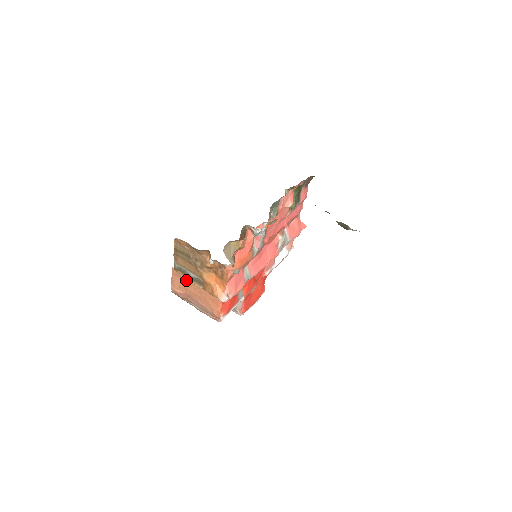
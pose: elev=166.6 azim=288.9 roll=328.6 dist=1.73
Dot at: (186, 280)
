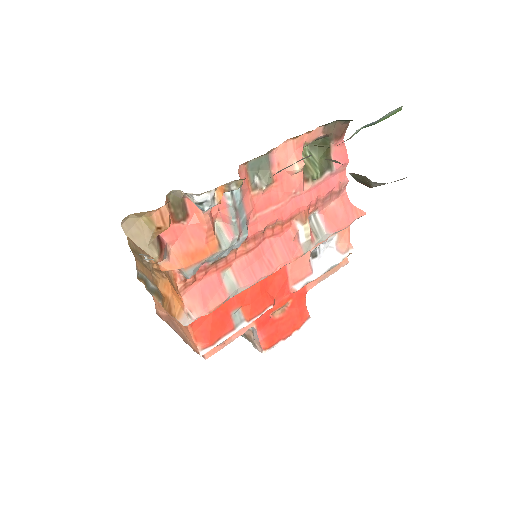
Dot at: occluded
